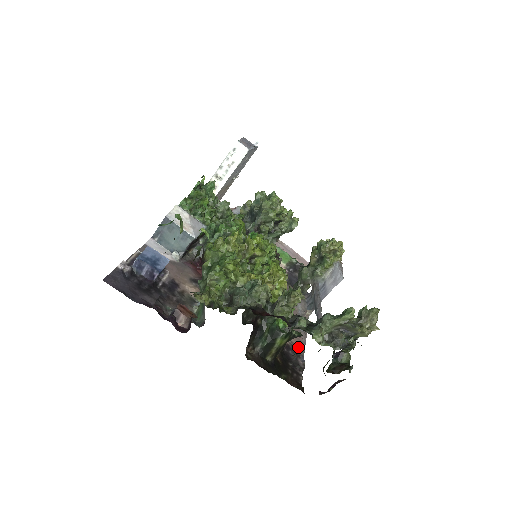
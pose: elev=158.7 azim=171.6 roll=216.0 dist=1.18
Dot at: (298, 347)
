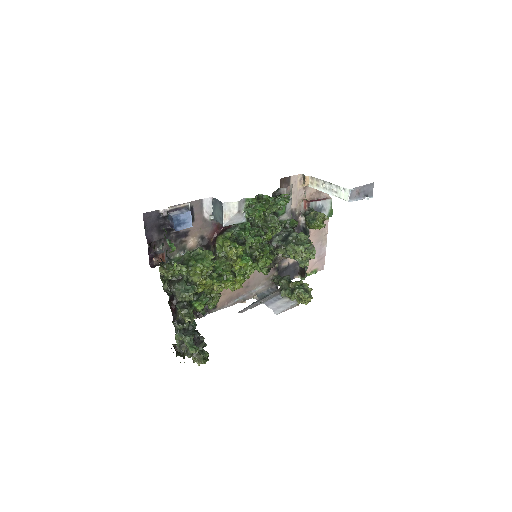
Dot at: (217, 306)
